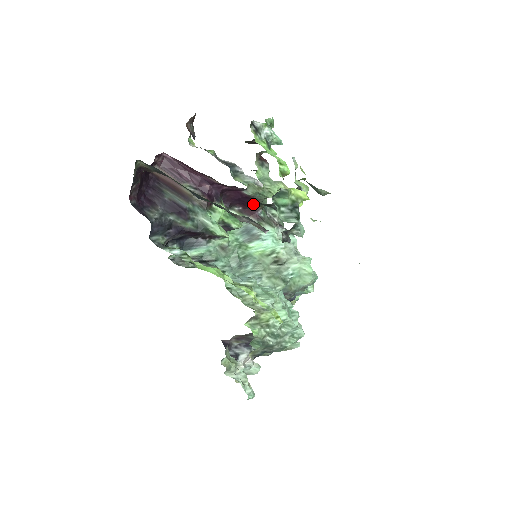
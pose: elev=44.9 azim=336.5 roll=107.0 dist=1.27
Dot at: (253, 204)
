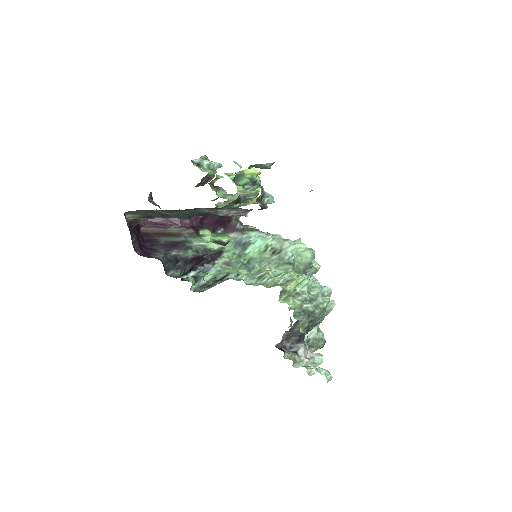
Dot at: (229, 221)
